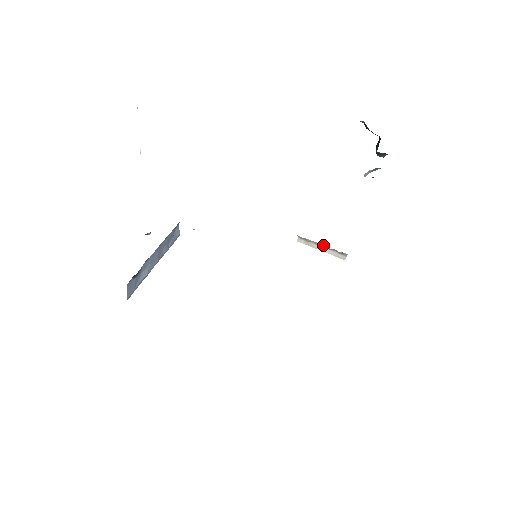
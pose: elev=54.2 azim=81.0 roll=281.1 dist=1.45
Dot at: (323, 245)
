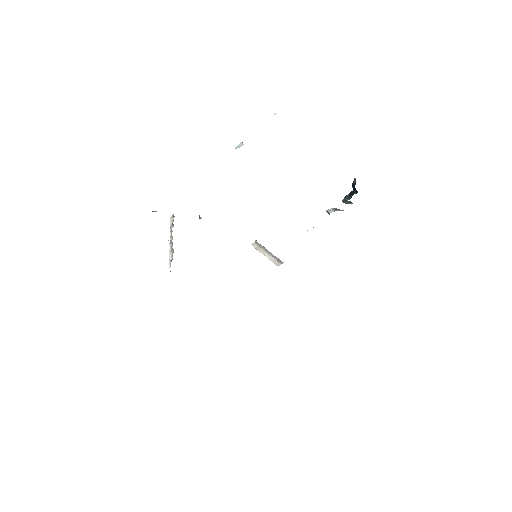
Dot at: occluded
